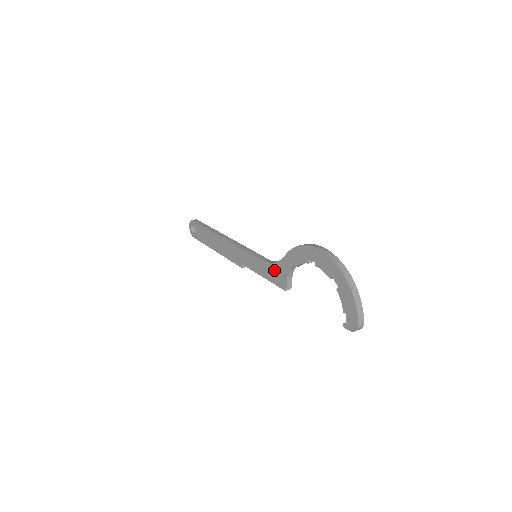
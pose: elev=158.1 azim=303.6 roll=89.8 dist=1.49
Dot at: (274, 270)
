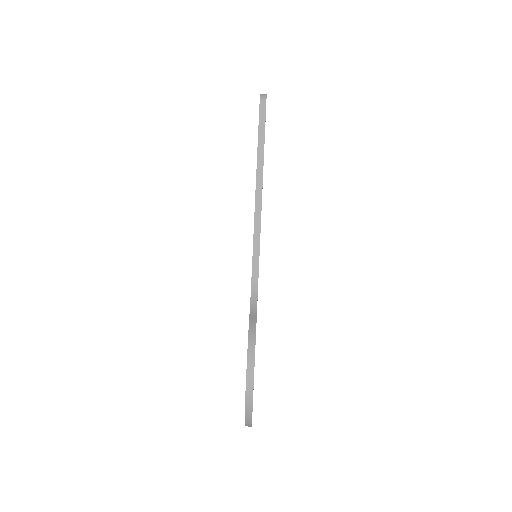
Dot at: occluded
